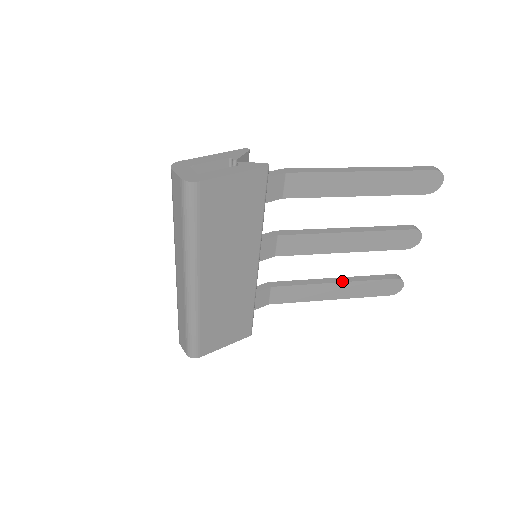
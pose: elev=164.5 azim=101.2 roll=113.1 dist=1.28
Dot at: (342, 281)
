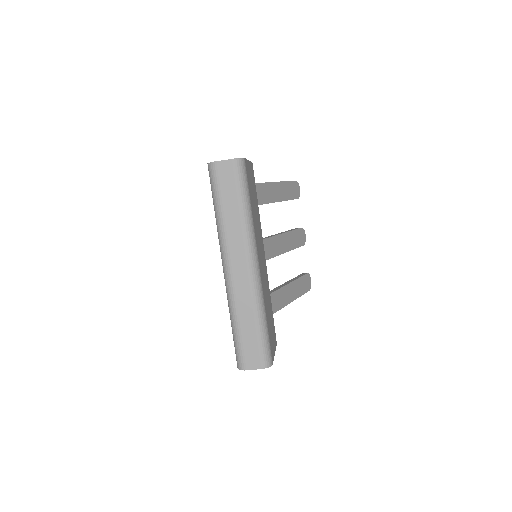
Dot at: (288, 283)
